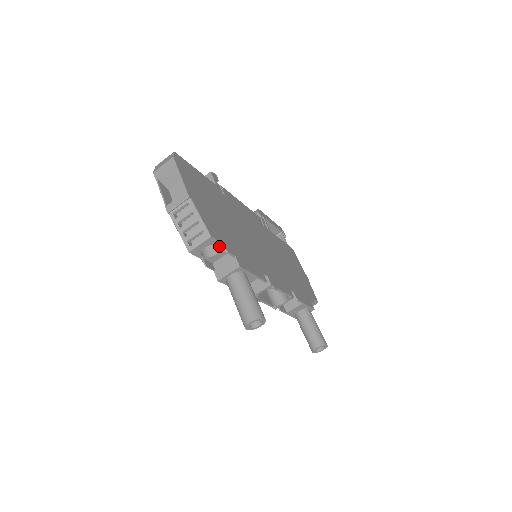
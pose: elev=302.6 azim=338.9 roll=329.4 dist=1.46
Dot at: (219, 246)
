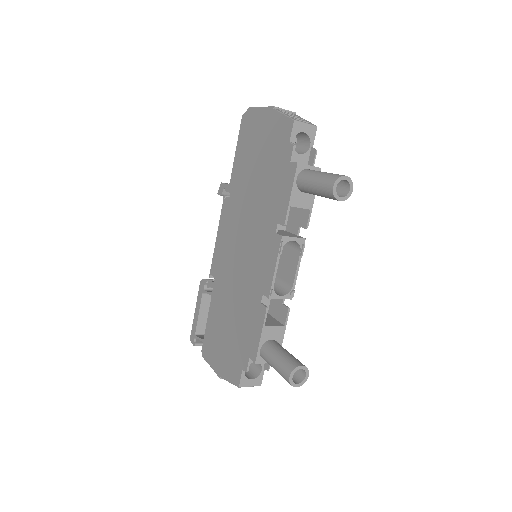
Dot at: (303, 152)
